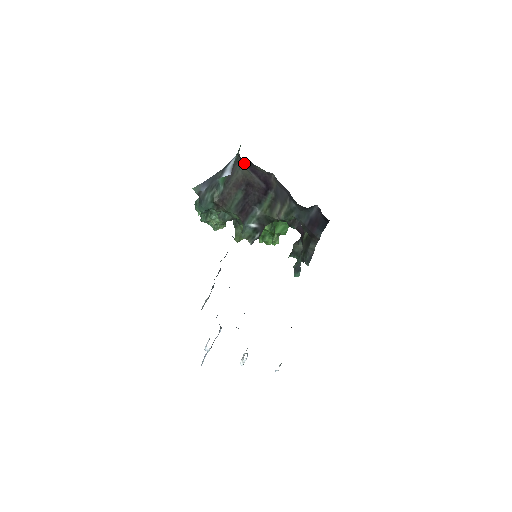
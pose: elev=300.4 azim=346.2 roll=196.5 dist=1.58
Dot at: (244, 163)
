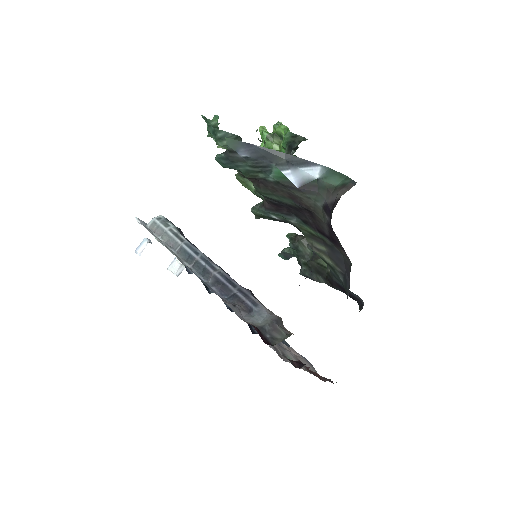
Dot at: (328, 217)
